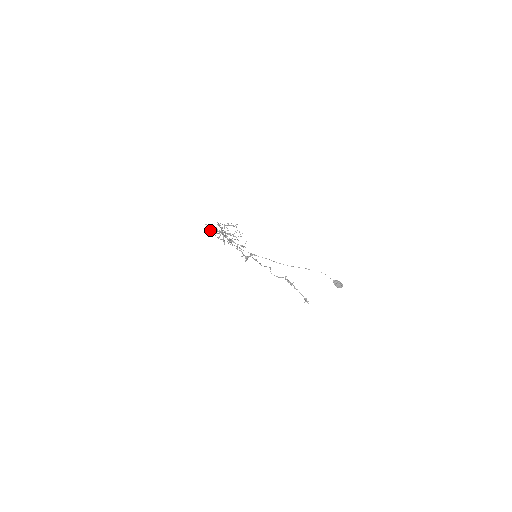
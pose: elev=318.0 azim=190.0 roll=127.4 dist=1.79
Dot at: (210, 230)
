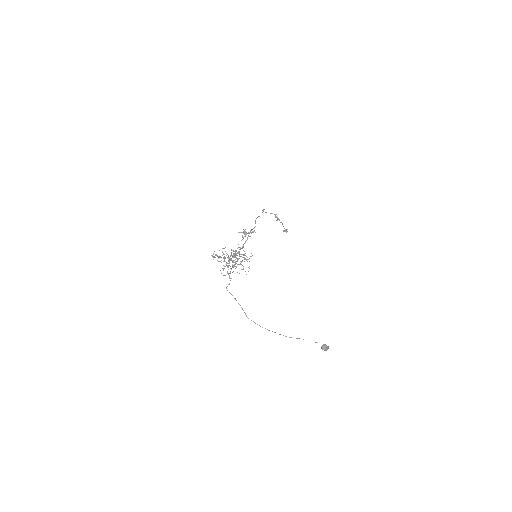
Dot at: occluded
